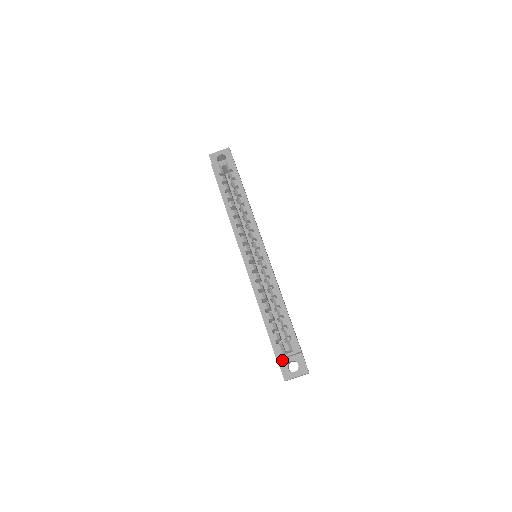
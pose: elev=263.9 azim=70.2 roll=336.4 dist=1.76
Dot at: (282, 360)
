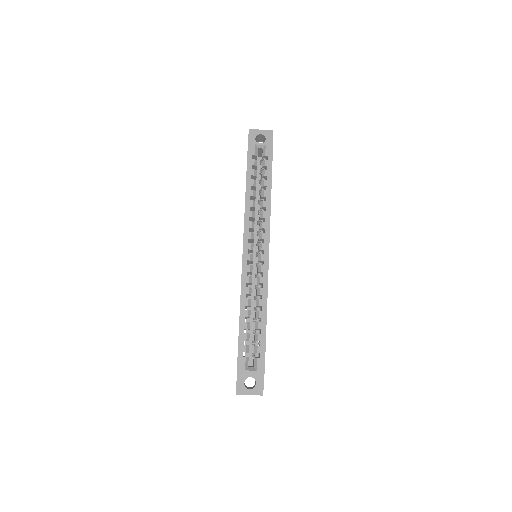
Dot at: (242, 373)
